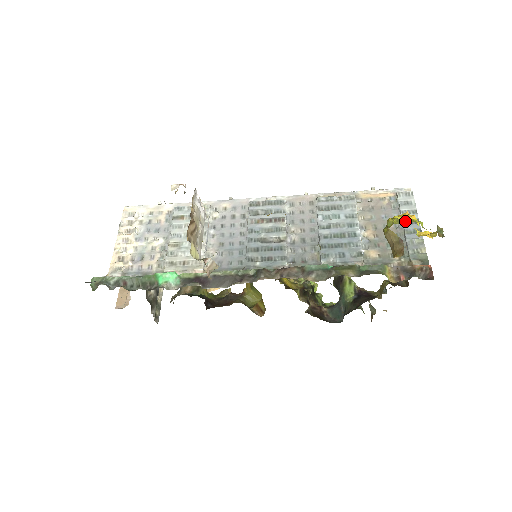
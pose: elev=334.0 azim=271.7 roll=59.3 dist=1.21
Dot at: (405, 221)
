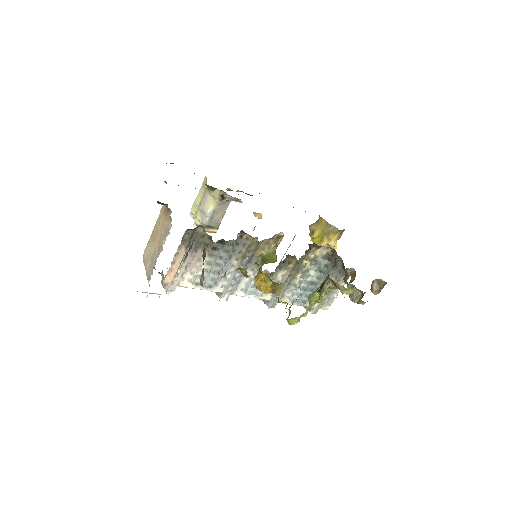
Dot at: occluded
